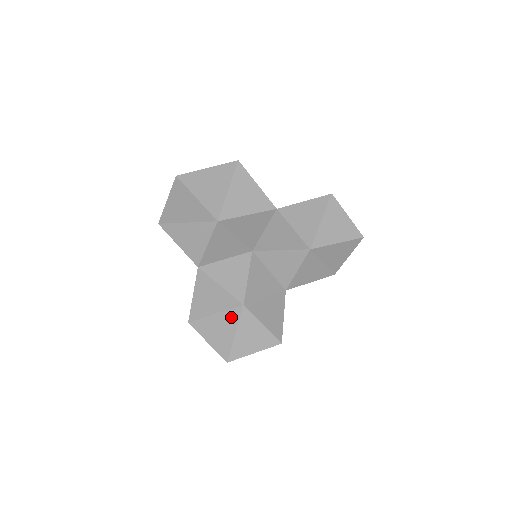
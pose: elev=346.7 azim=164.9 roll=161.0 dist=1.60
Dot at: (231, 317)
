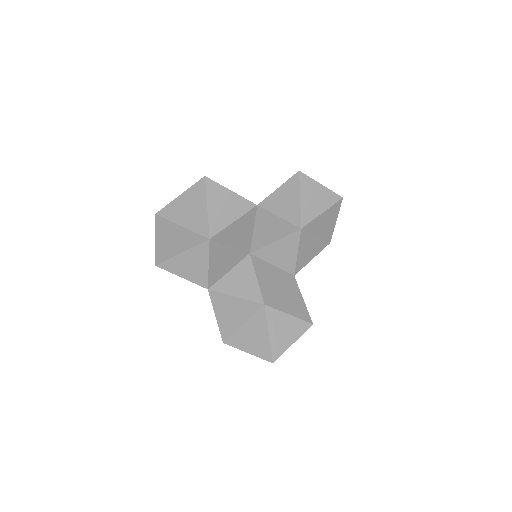
Dot at: (258, 321)
